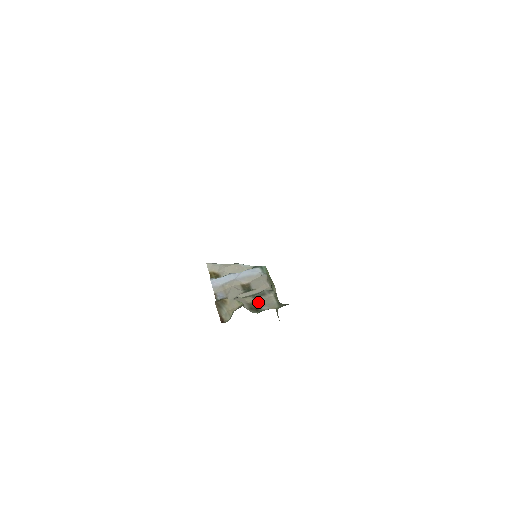
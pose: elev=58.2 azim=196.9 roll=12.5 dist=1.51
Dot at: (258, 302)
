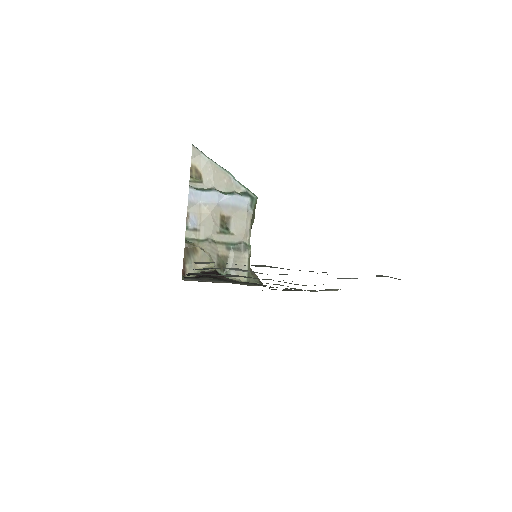
Dot at: (229, 259)
